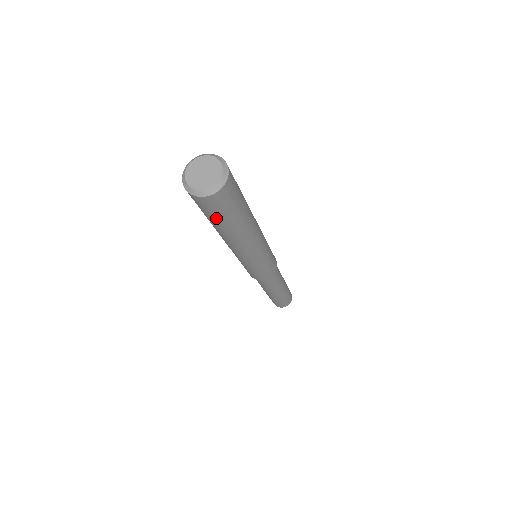
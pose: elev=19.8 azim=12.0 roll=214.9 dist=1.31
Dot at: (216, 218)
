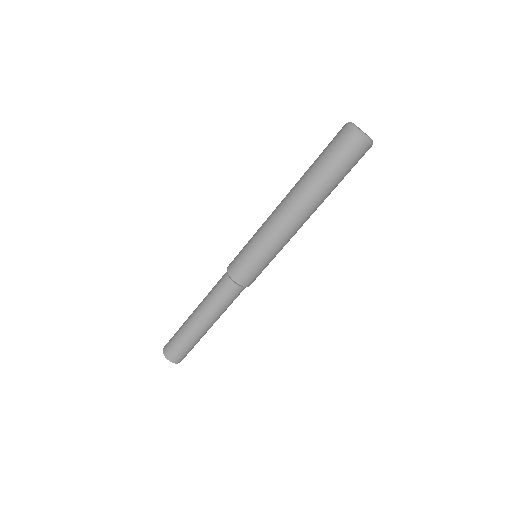
Dot at: (338, 167)
